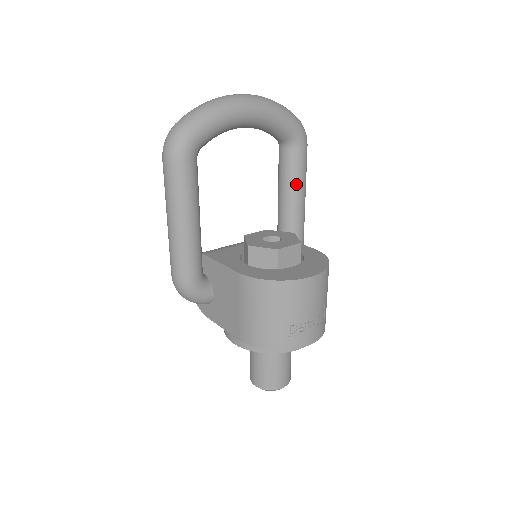
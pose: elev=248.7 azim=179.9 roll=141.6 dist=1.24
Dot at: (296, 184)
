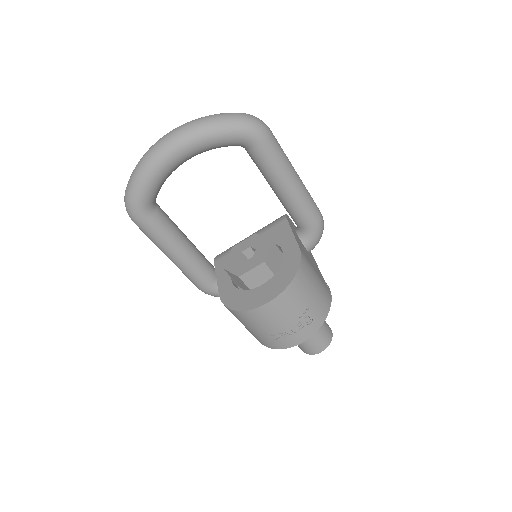
Dot at: (274, 178)
